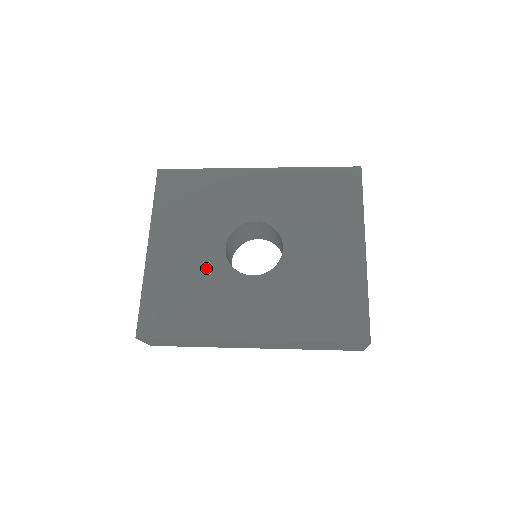
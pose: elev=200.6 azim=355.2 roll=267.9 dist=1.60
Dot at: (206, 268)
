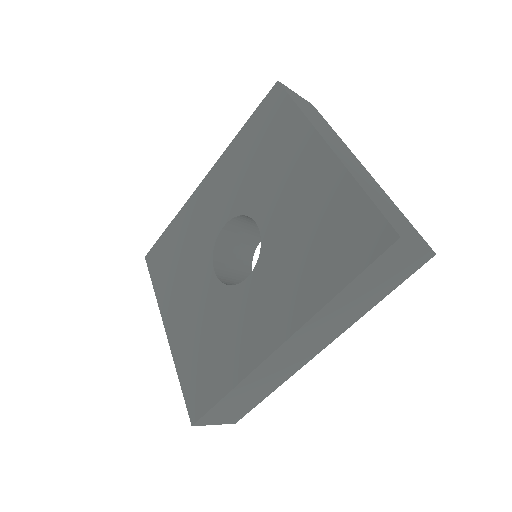
Dot at: (210, 307)
